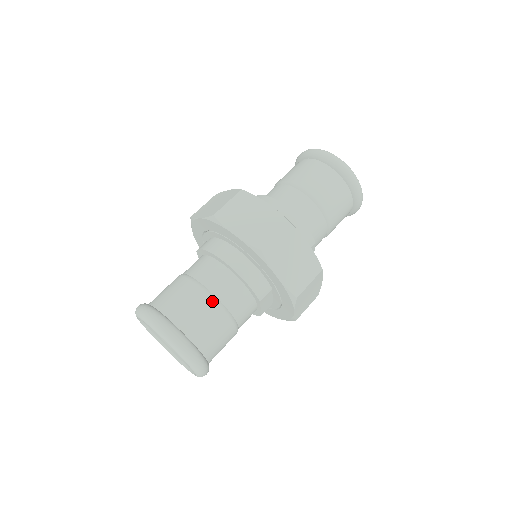
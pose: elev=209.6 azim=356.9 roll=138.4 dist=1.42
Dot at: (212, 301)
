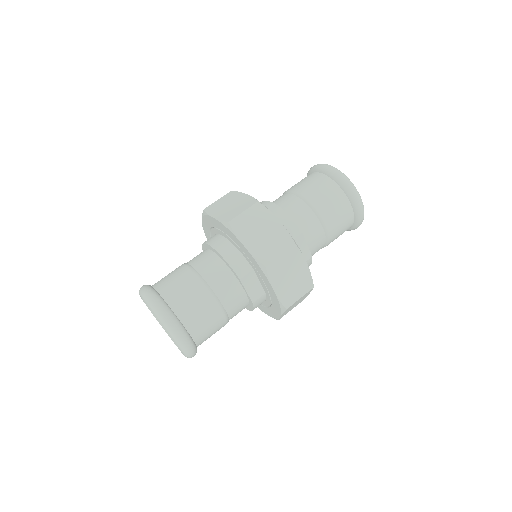
Dot at: (193, 275)
